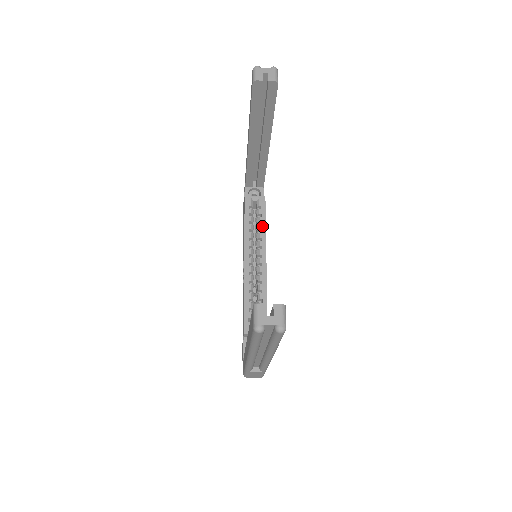
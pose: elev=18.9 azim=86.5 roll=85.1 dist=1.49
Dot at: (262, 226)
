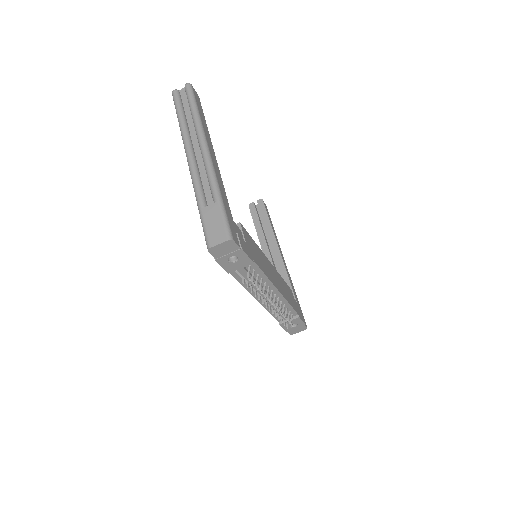
Dot at: occluded
